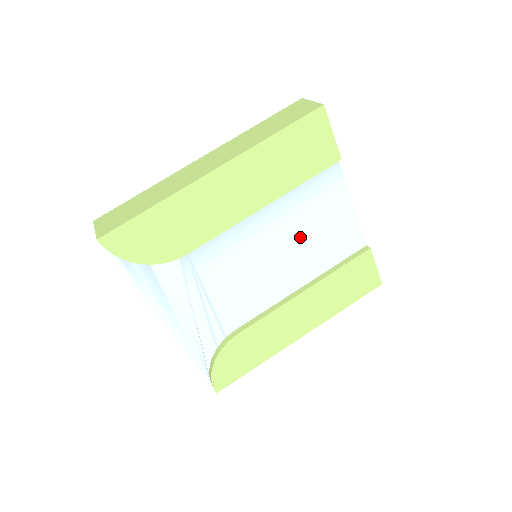
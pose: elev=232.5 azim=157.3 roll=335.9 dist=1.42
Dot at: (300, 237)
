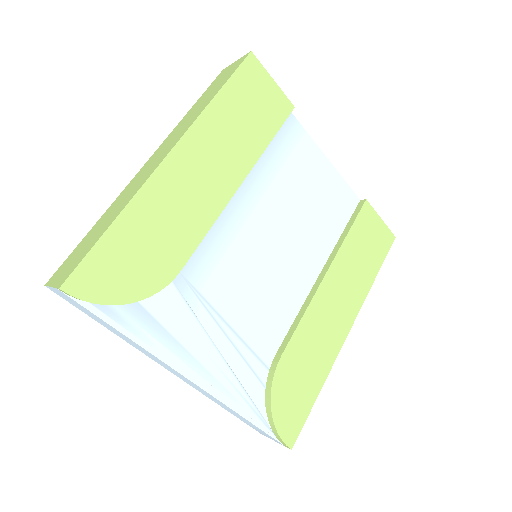
Dot at: (293, 212)
